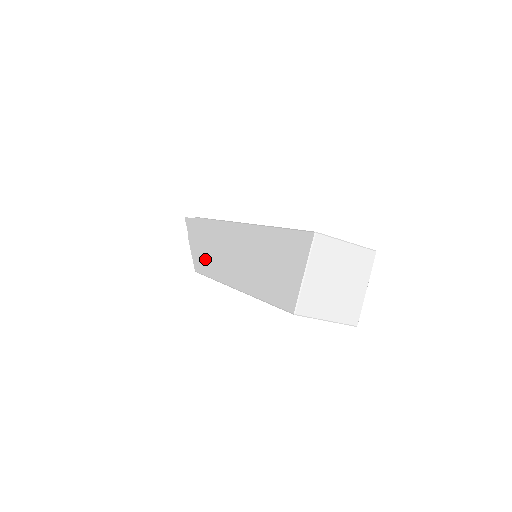
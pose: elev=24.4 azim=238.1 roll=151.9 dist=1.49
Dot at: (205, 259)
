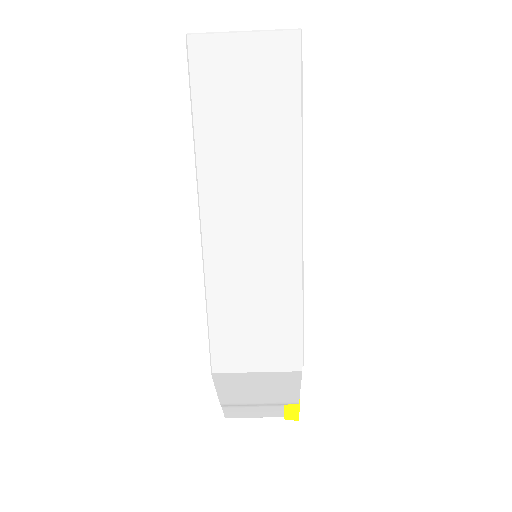
Dot at: occluded
